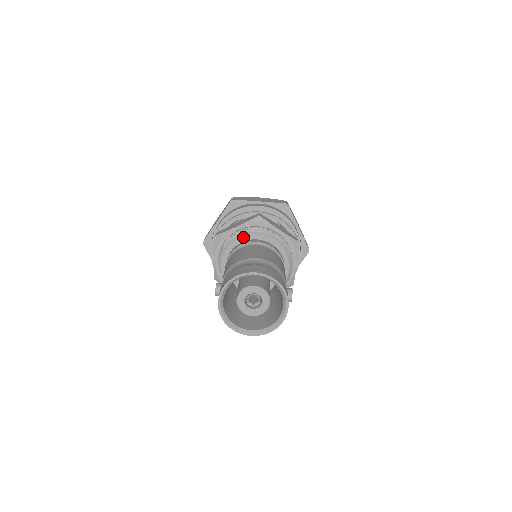
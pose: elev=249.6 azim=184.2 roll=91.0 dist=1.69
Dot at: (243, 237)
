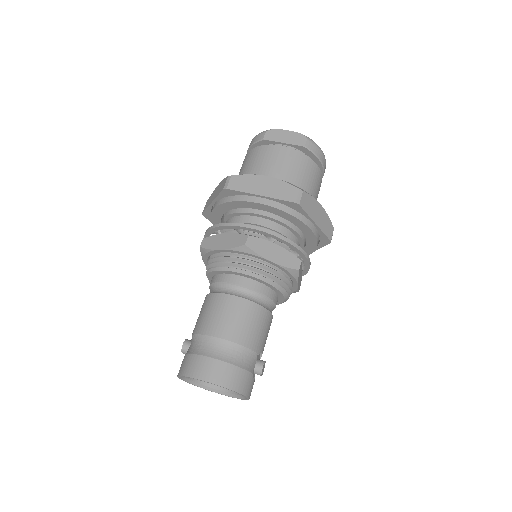
Dot at: (224, 271)
